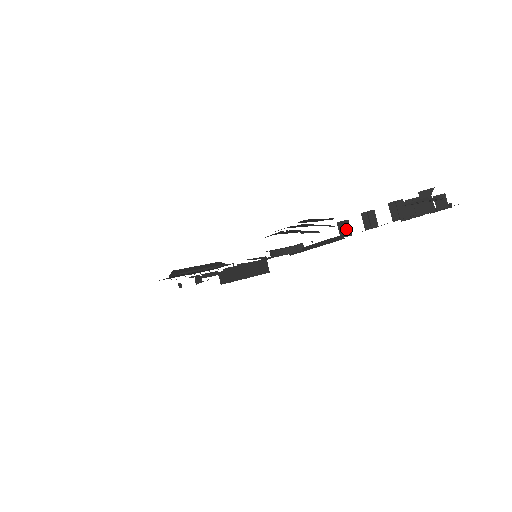
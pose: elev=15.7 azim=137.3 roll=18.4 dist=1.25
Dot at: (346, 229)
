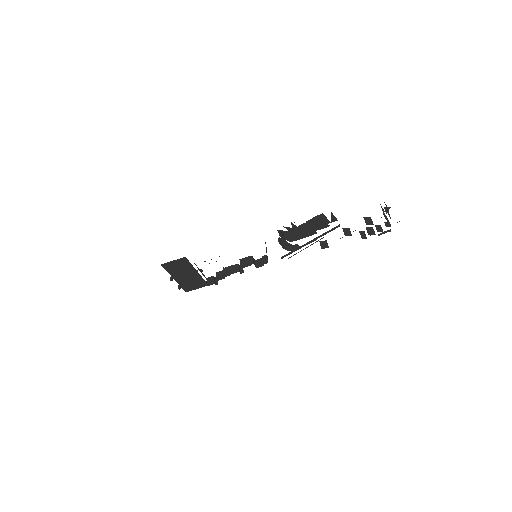
Dot at: (325, 245)
